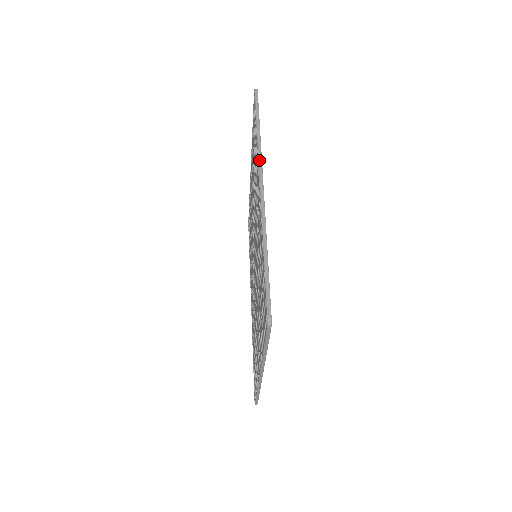
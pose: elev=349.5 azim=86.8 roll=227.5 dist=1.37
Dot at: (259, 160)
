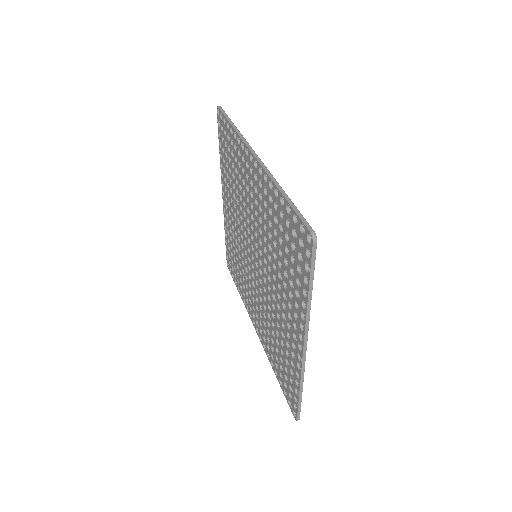
Dot at: (244, 142)
